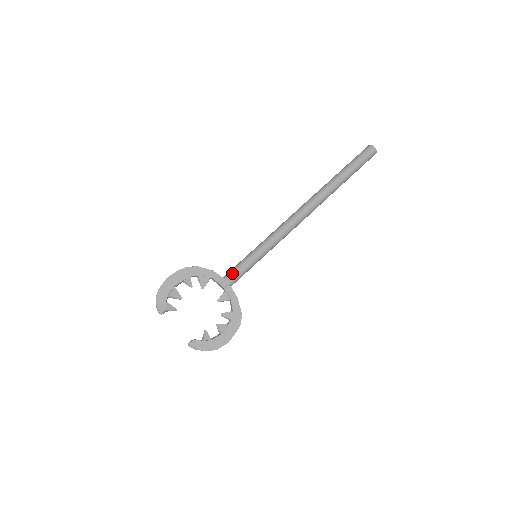
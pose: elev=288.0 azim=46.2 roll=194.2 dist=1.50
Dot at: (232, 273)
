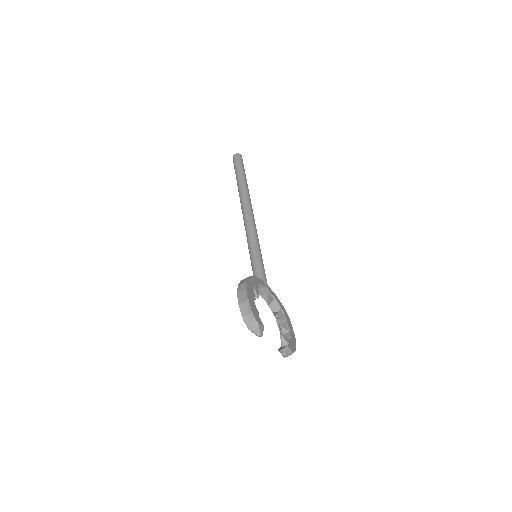
Dot at: (263, 274)
